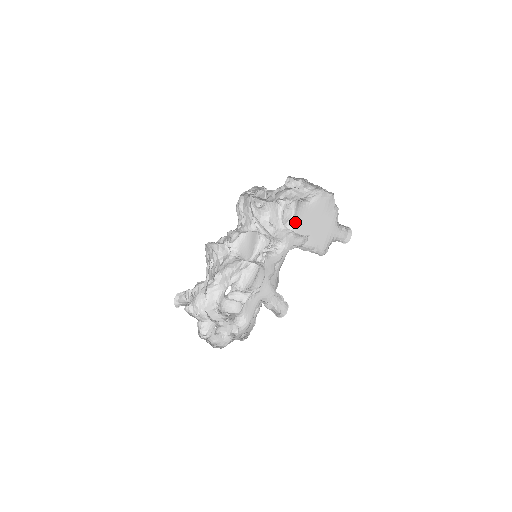
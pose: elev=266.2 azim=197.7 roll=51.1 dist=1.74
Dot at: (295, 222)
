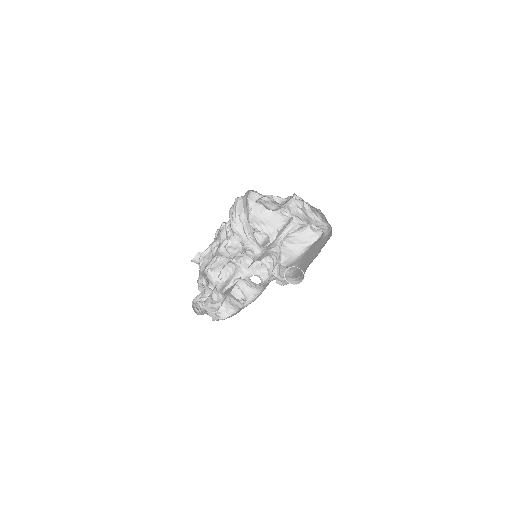
Dot at: (309, 247)
